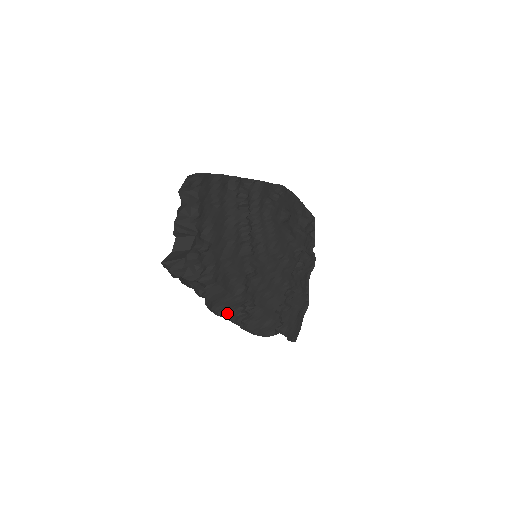
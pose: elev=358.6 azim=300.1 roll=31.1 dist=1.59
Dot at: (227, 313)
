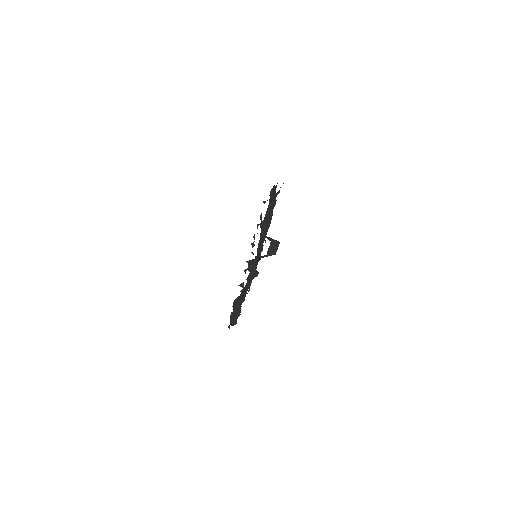
Dot at: (234, 306)
